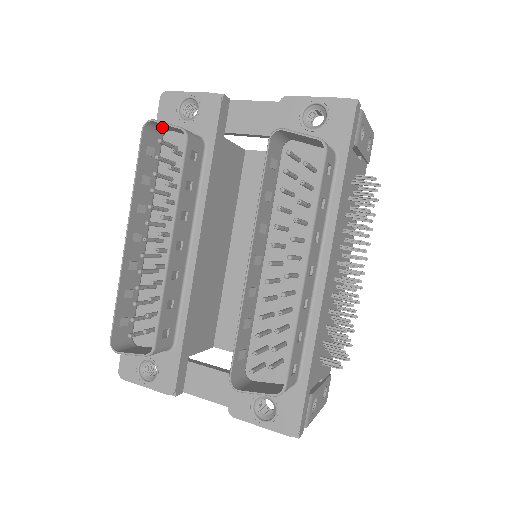
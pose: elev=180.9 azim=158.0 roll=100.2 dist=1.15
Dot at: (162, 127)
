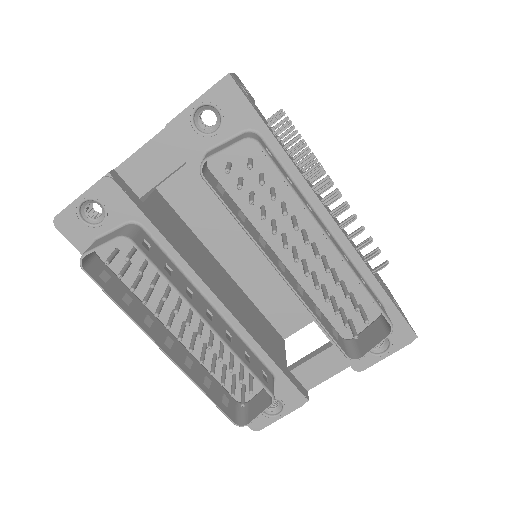
Dot at: occluded
